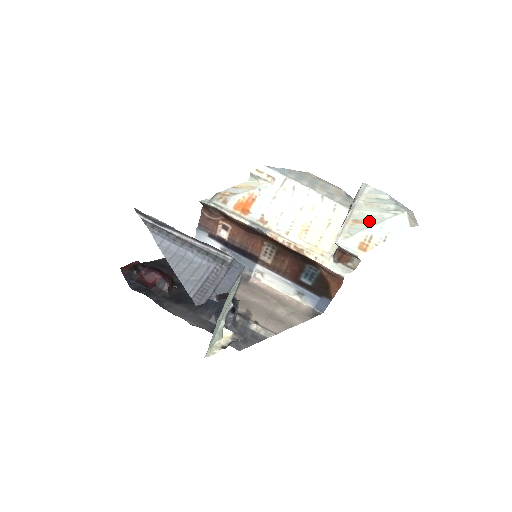
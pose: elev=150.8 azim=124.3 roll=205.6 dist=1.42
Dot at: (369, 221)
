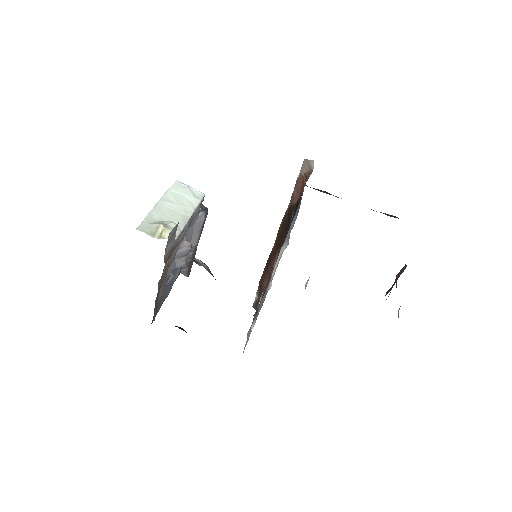
Dot at: occluded
